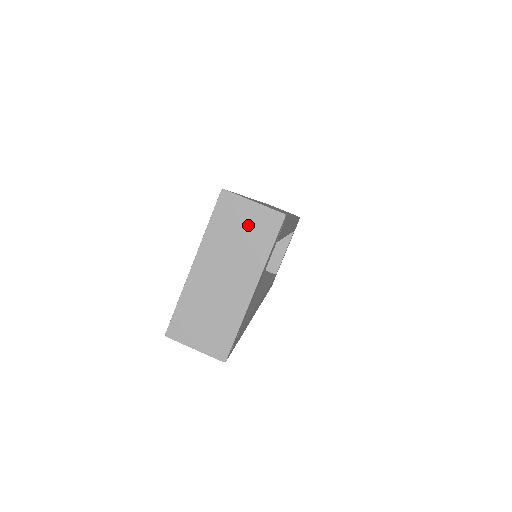
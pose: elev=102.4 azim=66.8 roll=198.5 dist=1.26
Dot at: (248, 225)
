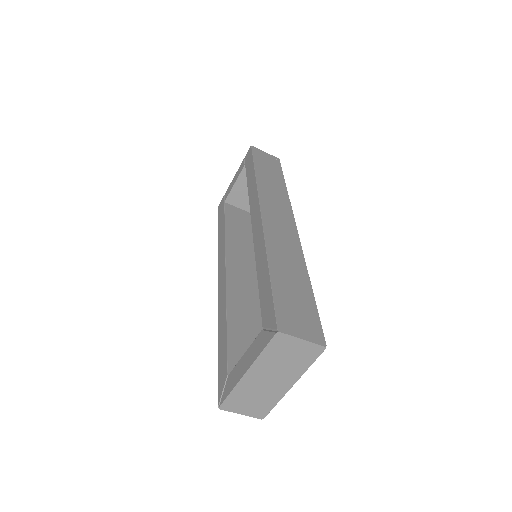
Dot at: (295, 353)
